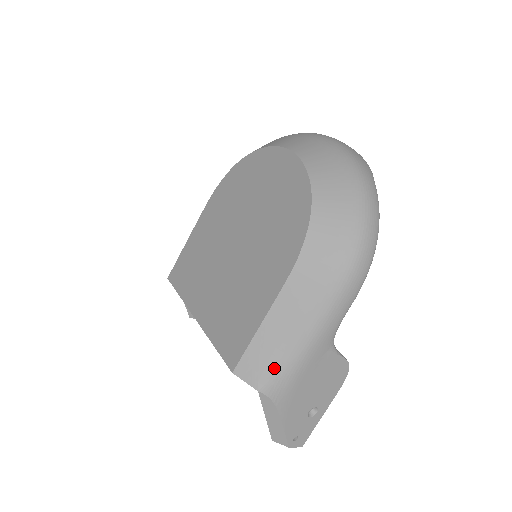
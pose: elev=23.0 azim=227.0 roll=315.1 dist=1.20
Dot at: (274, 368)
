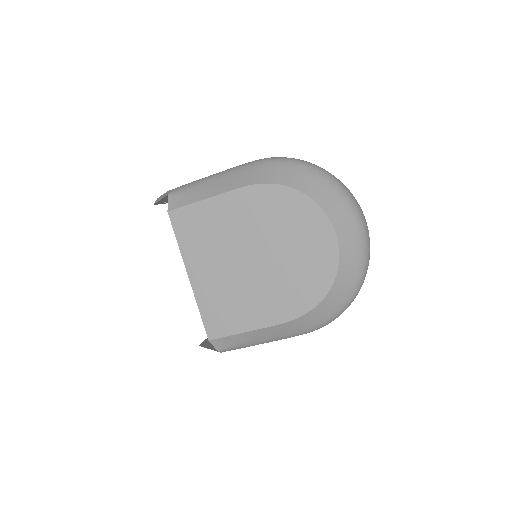
Dot at: (236, 347)
